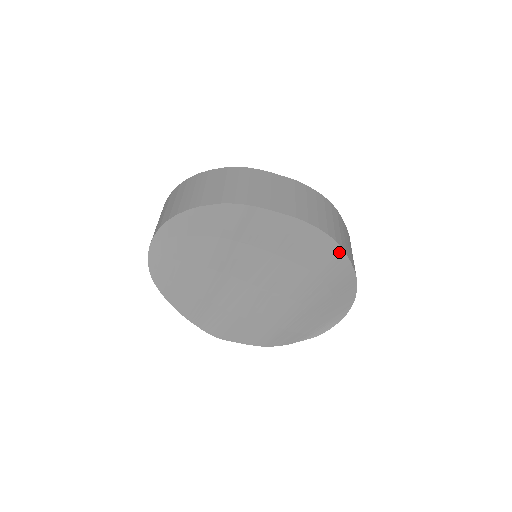
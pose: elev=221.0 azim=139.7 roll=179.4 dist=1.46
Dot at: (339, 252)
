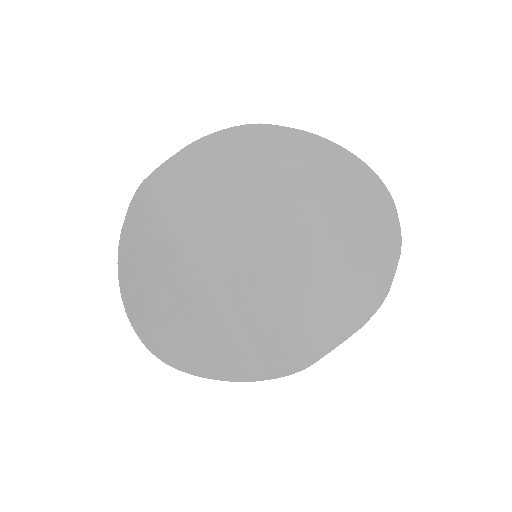
Dot at: (263, 130)
